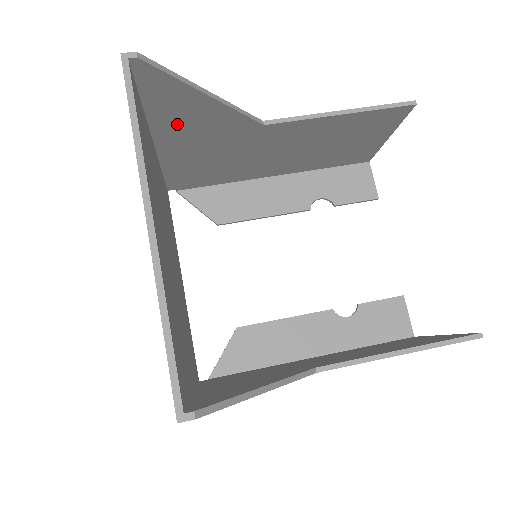
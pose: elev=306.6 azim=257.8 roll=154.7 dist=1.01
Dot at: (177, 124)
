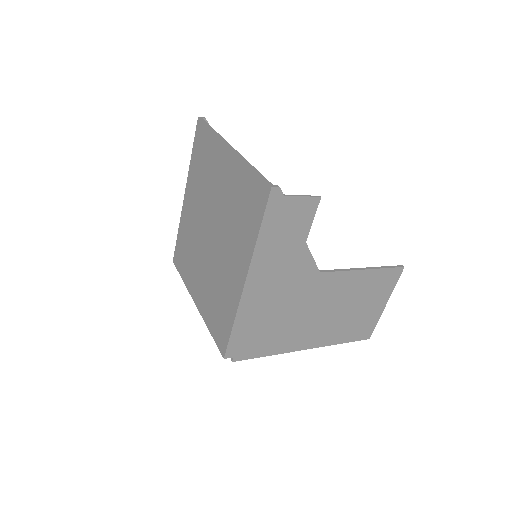
Dot at: occluded
